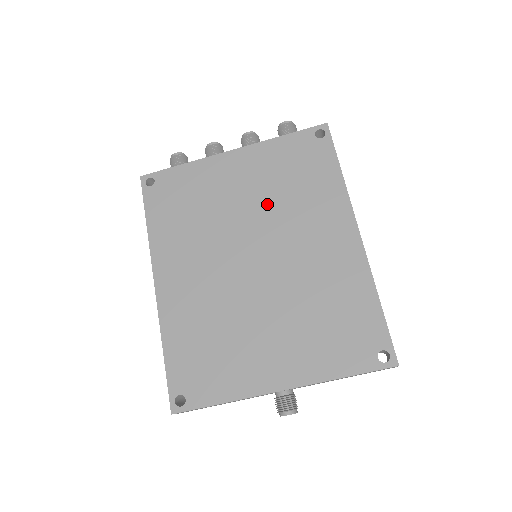
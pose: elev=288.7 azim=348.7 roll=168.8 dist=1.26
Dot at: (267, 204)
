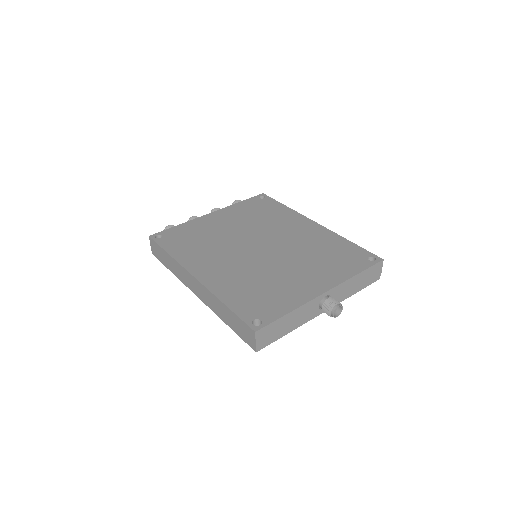
Dot at: (251, 226)
